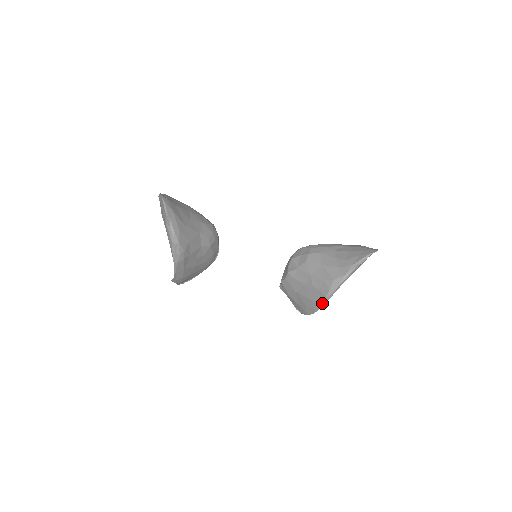
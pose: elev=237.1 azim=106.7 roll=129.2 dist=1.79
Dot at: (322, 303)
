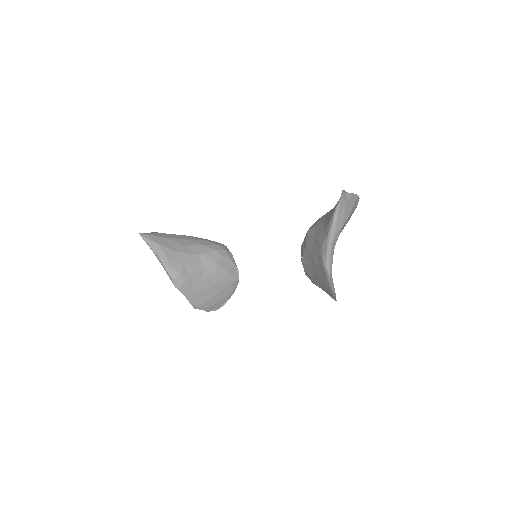
Dot at: (327, 277)
